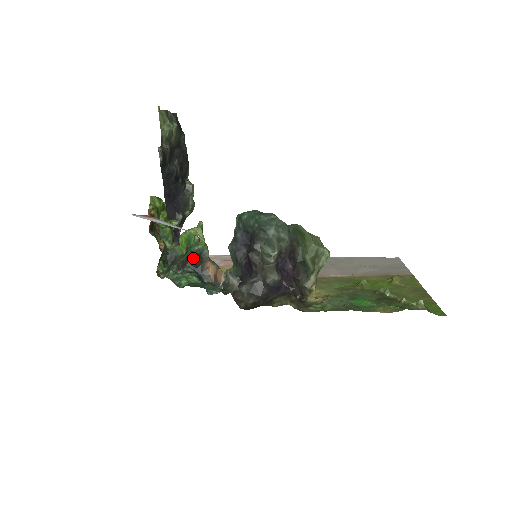
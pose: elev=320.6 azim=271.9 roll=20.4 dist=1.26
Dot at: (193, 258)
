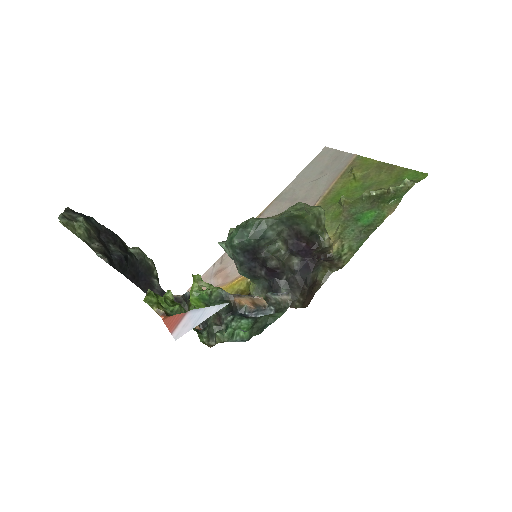
Dot at: (224, 309)
